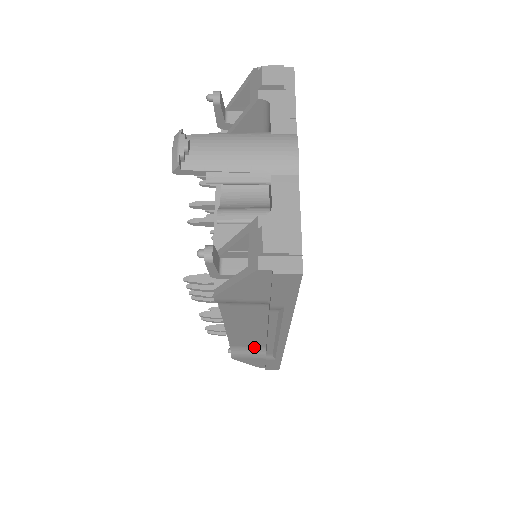
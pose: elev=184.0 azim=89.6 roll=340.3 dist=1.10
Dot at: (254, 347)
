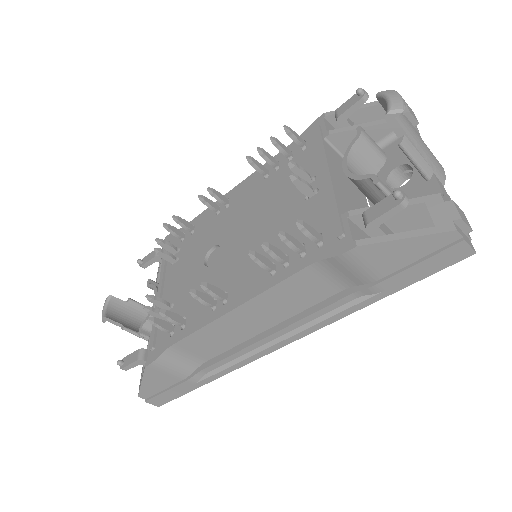
Dot at: (193, 357)
